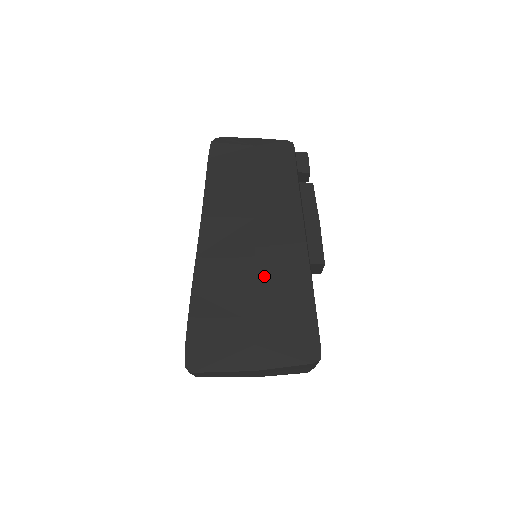
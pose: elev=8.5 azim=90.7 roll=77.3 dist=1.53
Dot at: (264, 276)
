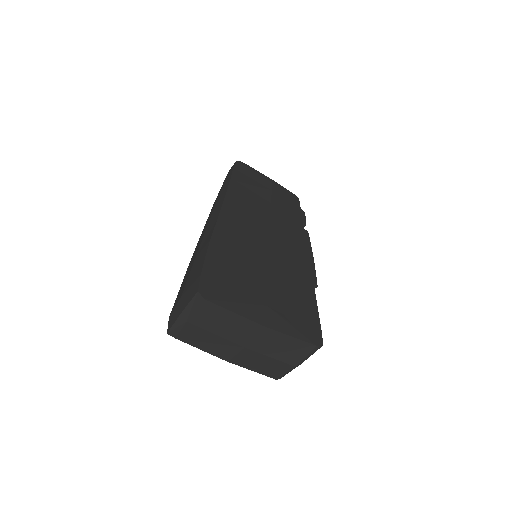
Dot at: (277, 262)
